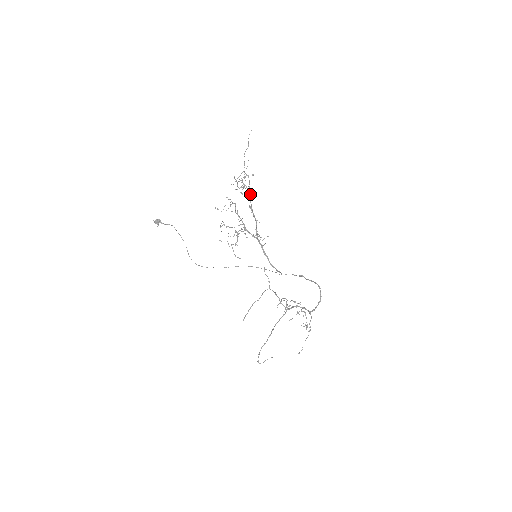
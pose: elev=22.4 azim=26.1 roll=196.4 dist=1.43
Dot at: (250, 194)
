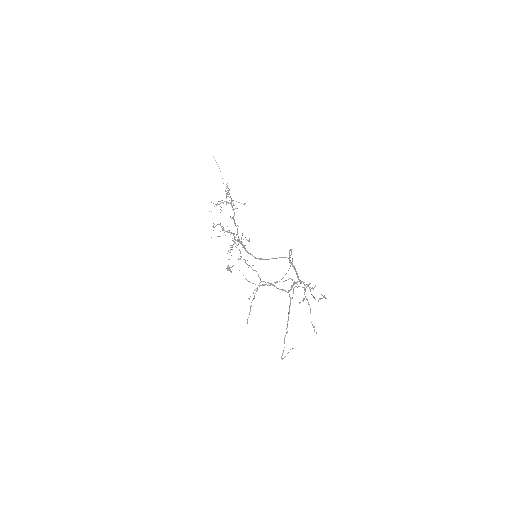
Dot at: (232, 206)
